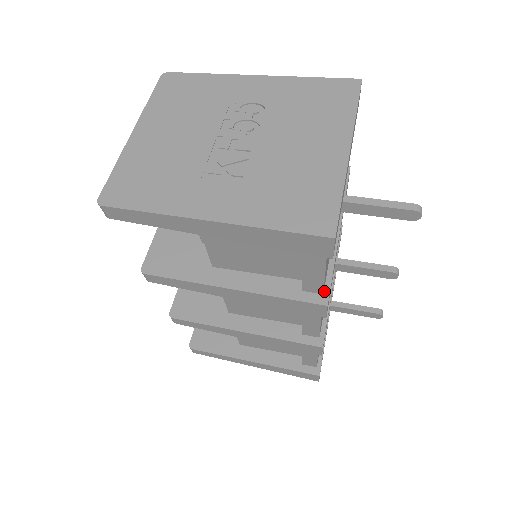
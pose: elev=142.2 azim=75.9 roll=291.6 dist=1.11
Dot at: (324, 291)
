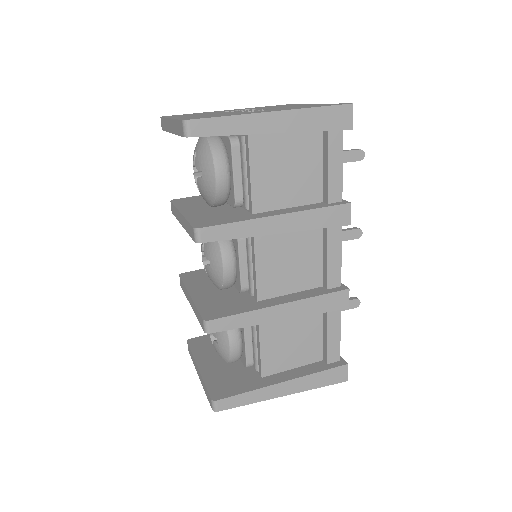
Dot at: (341, 201)
